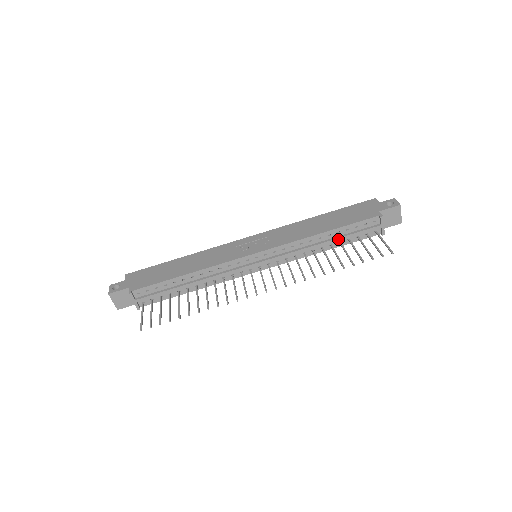
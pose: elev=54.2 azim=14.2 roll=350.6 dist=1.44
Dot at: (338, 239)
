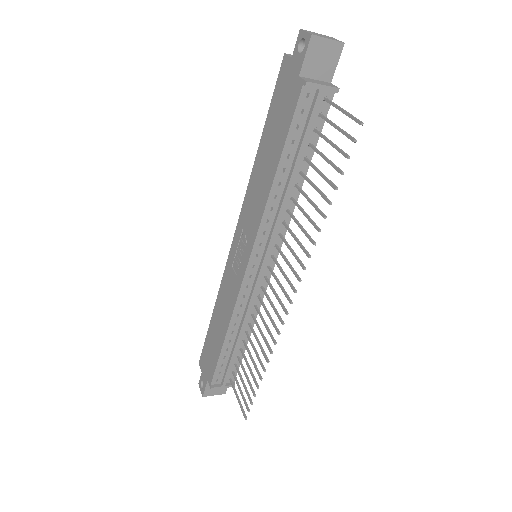
Dot at: (297, 162)
